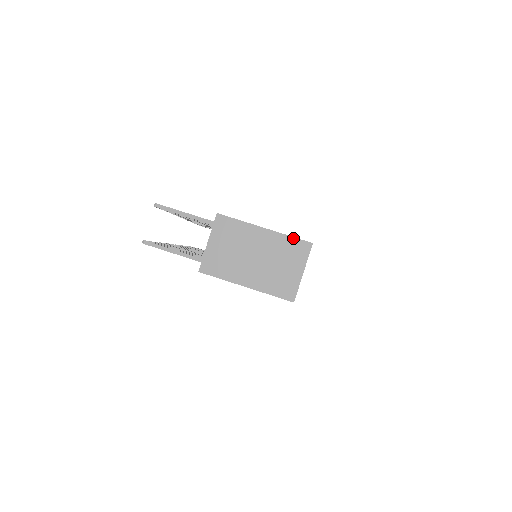
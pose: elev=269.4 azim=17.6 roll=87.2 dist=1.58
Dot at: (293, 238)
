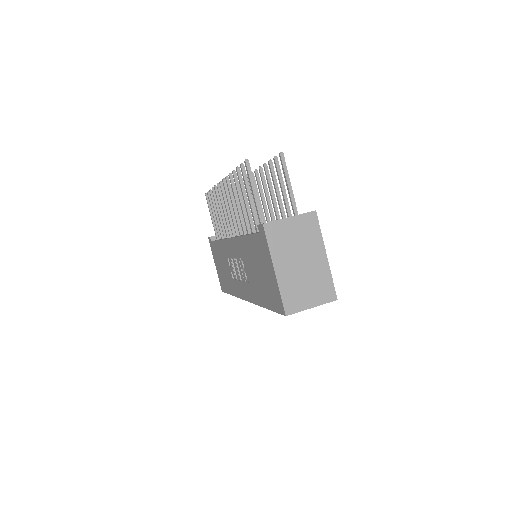
Dot at: (332, 282)
